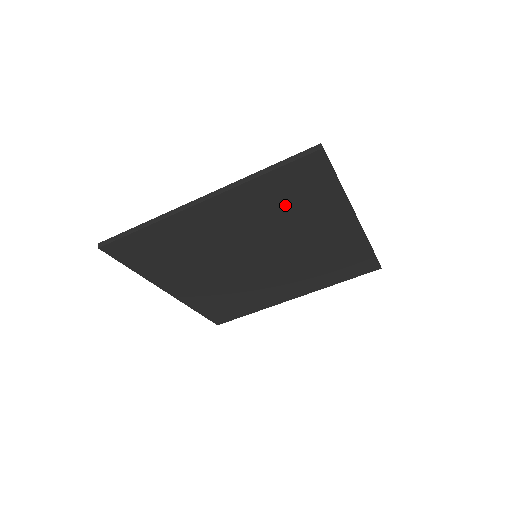
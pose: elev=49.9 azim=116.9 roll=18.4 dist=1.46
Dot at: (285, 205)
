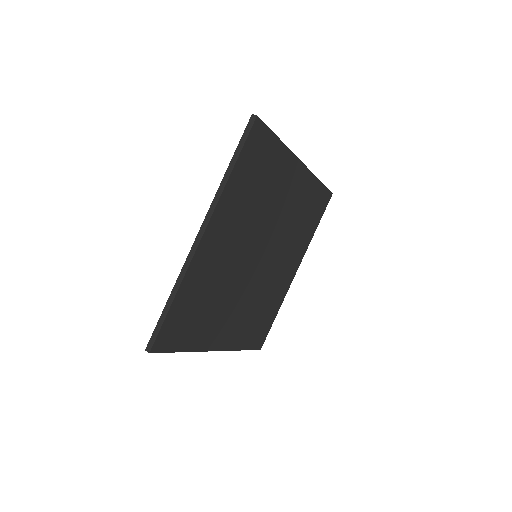
Dot at: (256, 188)
